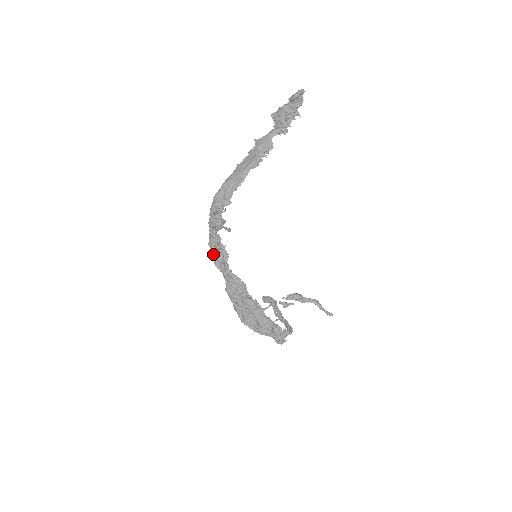
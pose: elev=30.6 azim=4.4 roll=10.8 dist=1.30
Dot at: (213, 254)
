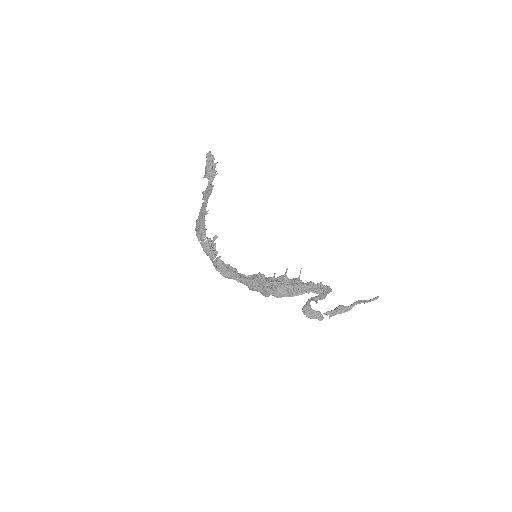
Dot at: (223, 273)
